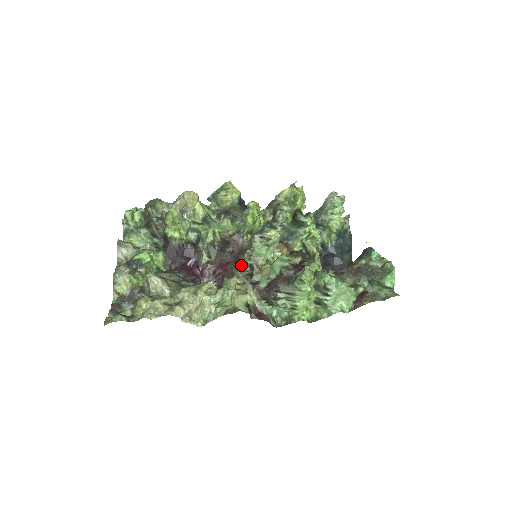
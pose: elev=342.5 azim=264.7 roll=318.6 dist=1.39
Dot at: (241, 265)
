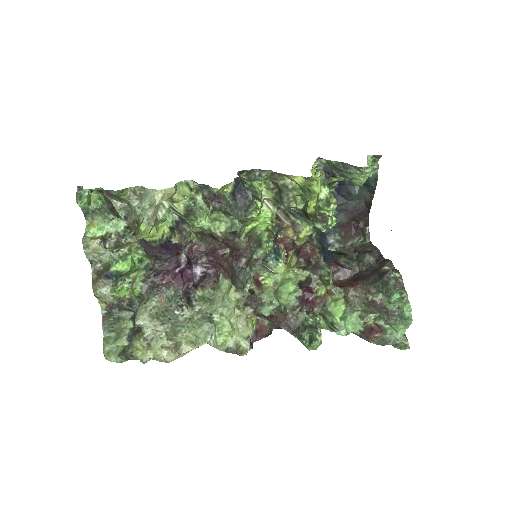
Dot at: (240, 290)
